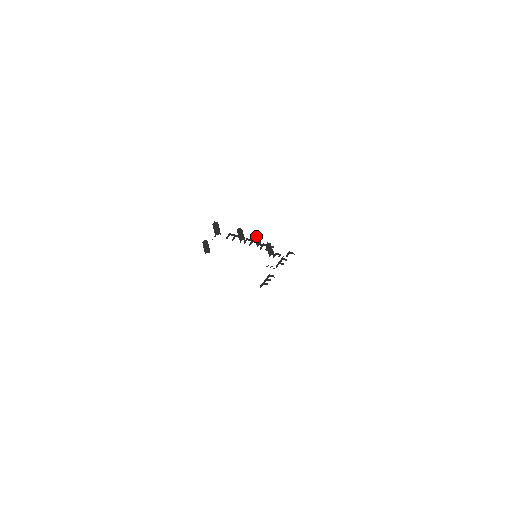
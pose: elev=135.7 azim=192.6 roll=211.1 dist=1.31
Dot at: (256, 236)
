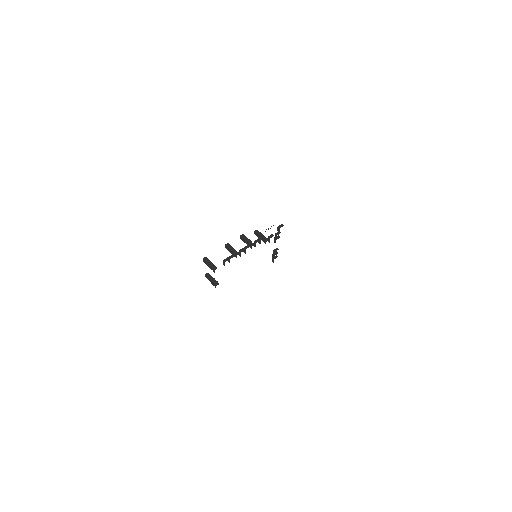
Dot at: (243, 238)
